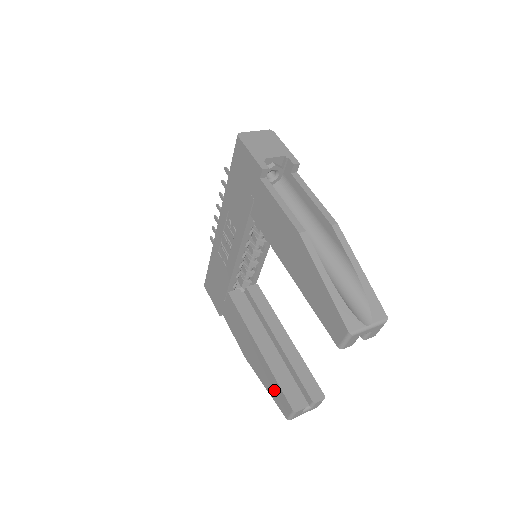
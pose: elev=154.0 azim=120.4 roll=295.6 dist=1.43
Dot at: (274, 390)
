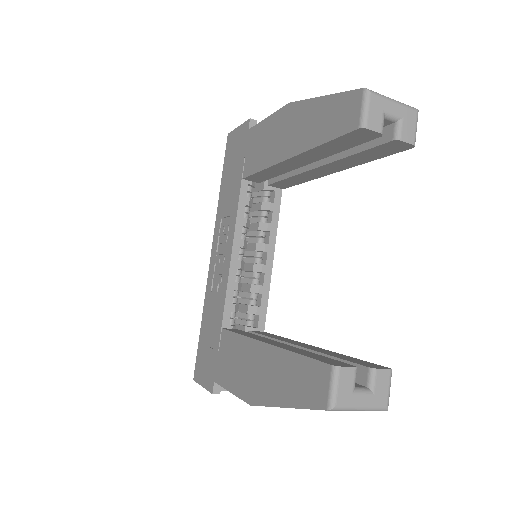
Dot at: (297, 381)
